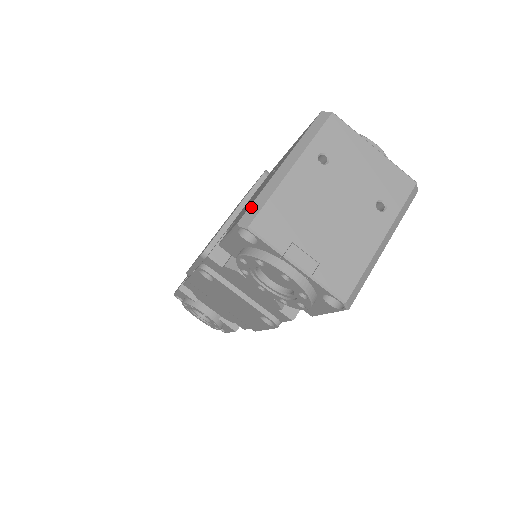
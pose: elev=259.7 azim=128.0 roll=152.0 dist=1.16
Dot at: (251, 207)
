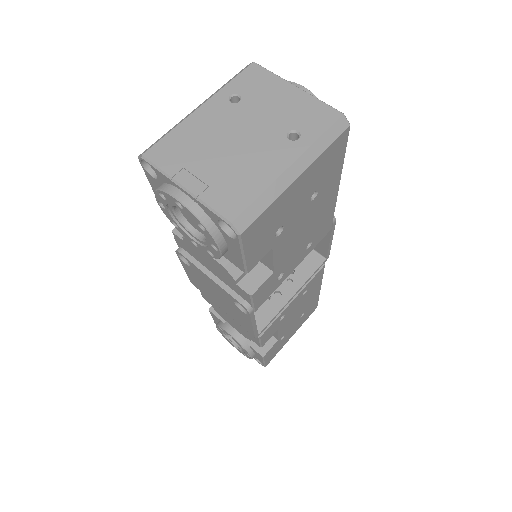
Dot at: (154, 143)
